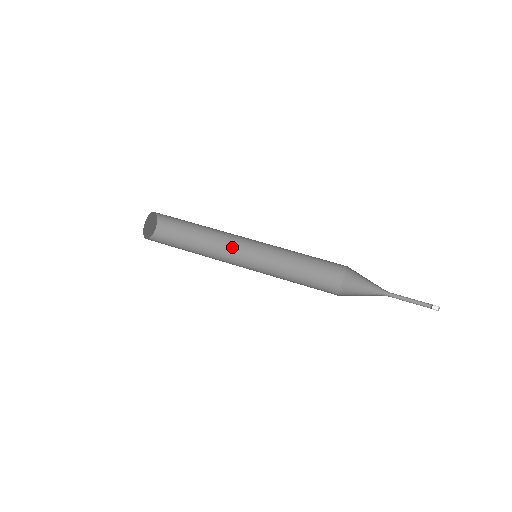
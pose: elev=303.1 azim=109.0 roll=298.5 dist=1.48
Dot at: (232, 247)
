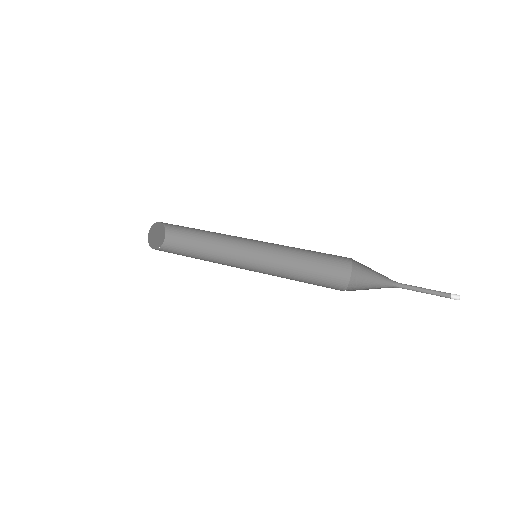
Dot at: (236, 246)
